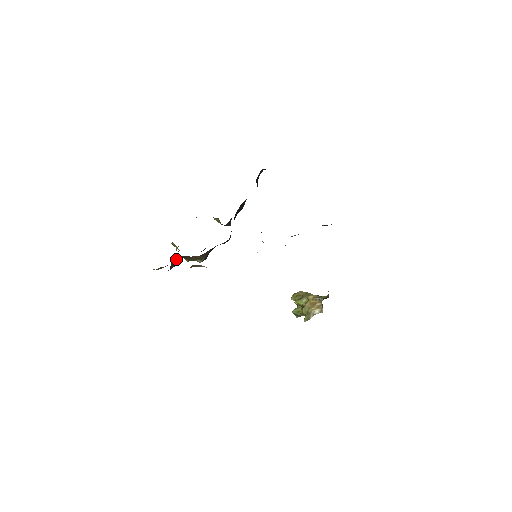
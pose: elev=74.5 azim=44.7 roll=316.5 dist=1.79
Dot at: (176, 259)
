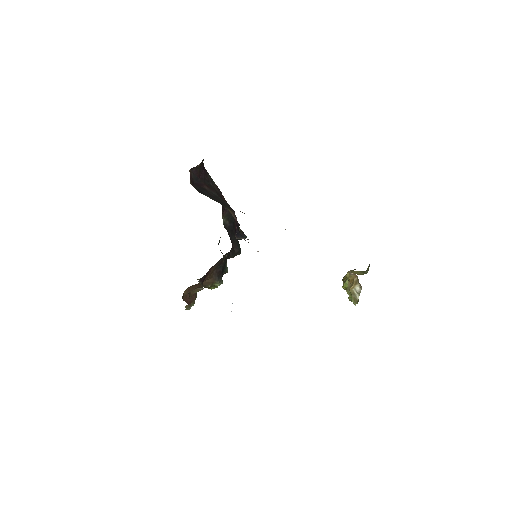
Dot at: (187, 292)
